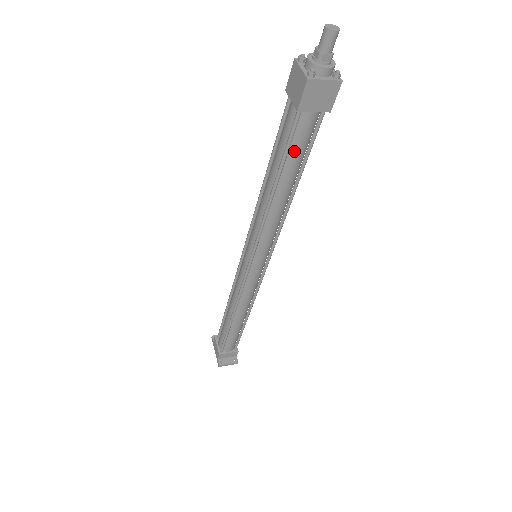
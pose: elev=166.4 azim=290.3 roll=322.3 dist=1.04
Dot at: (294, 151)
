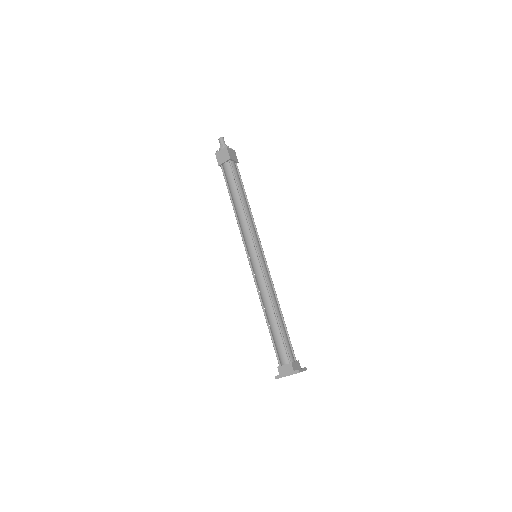
Dot at: (238, 179)
